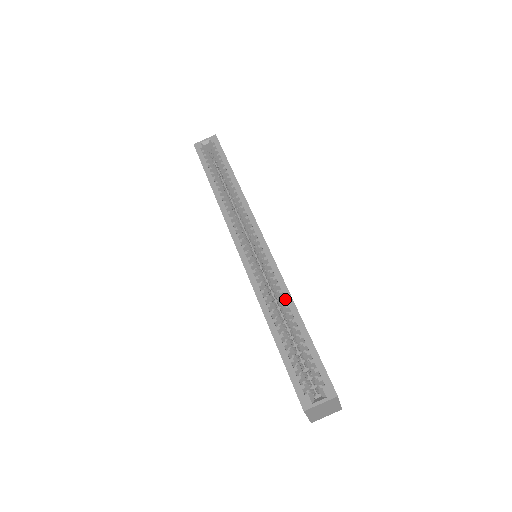
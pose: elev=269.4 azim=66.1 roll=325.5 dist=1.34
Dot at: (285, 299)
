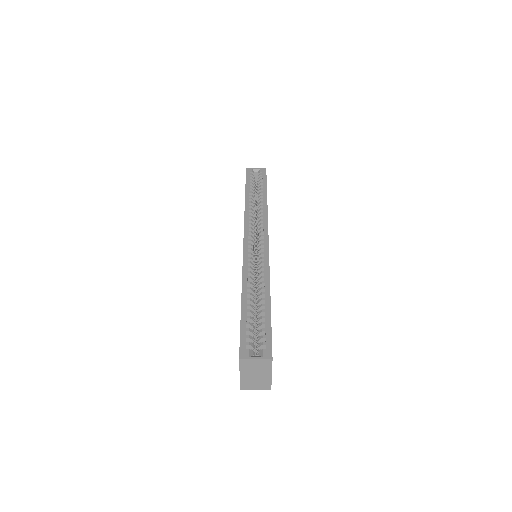
Dot at: (264, 283)
